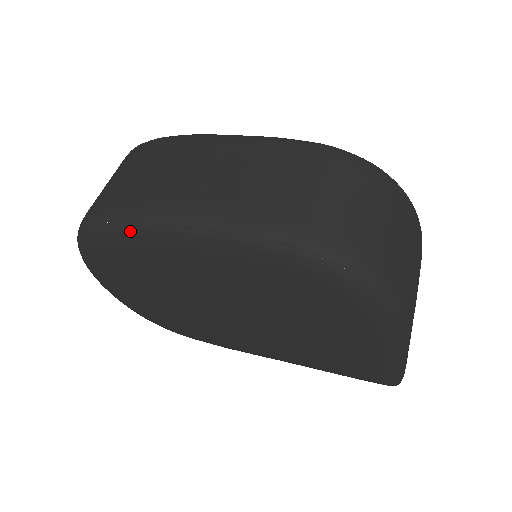
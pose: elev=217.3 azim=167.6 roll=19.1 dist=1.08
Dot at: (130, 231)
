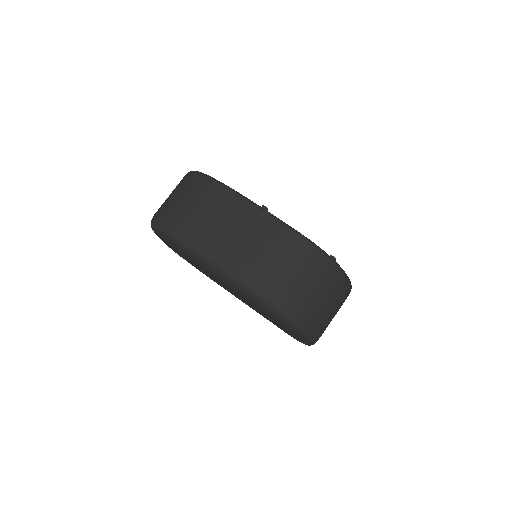
Dot at: (186, 250)
